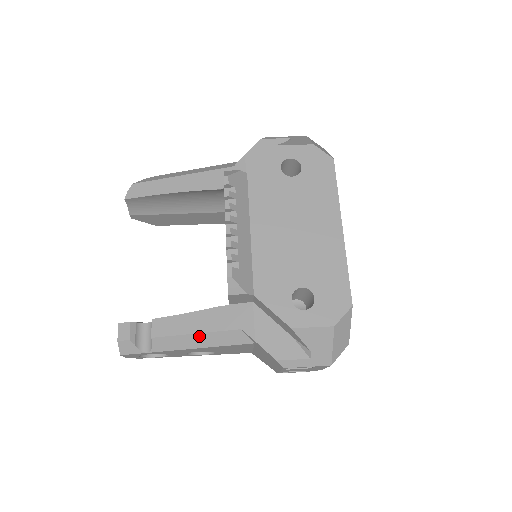
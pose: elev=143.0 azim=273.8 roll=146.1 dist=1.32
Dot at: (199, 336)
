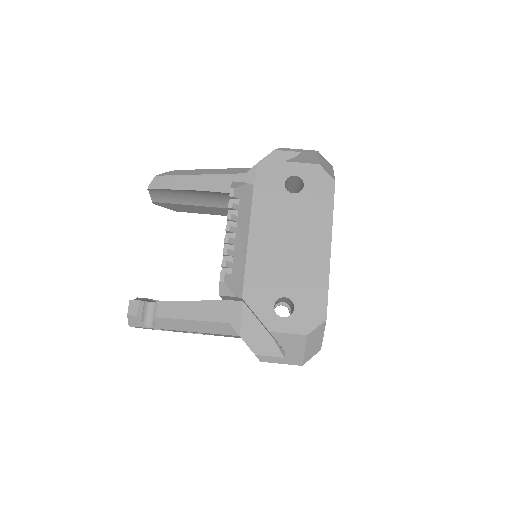
Dot at: (194, 322)
